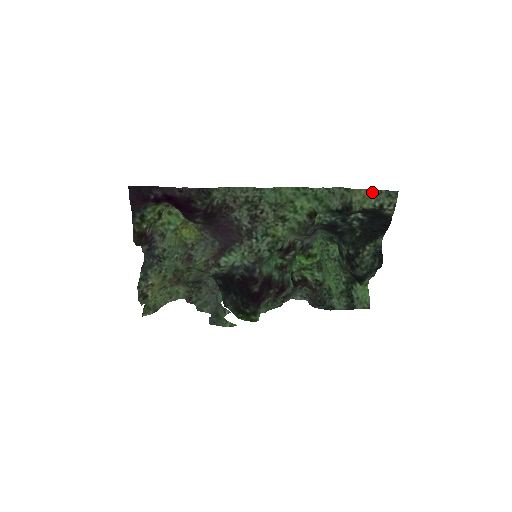
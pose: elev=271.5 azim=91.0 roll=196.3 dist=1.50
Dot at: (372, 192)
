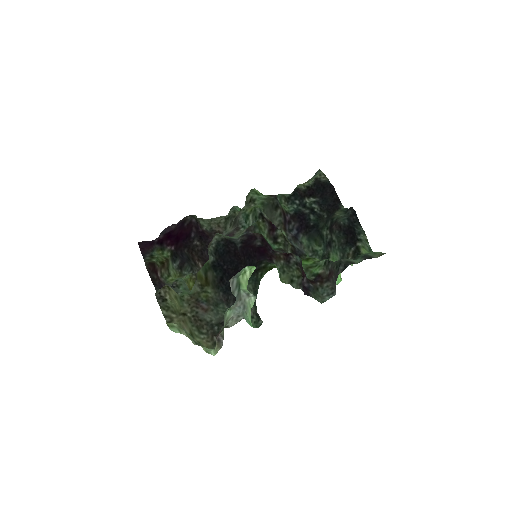
Dot at: (307, 182)
